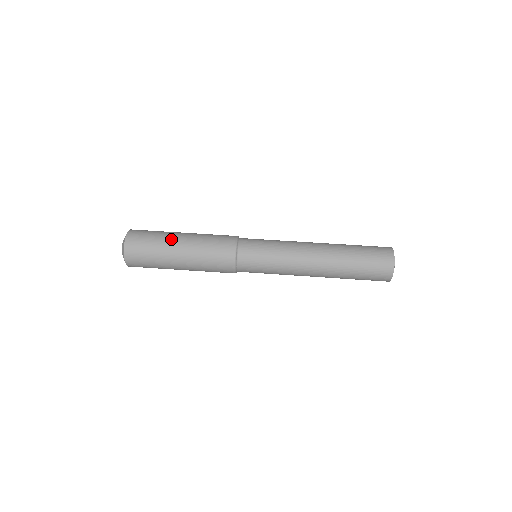
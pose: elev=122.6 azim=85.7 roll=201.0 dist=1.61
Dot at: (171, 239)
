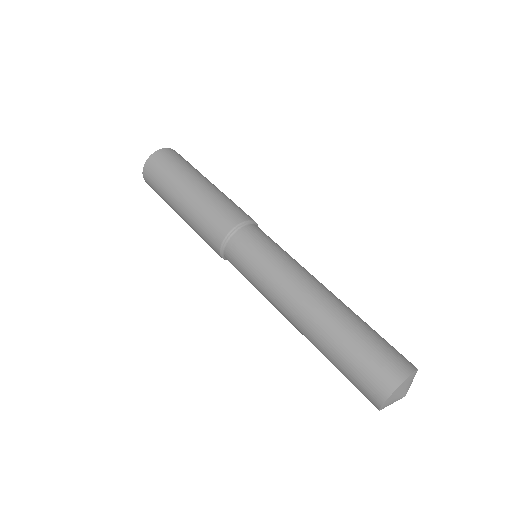
Dot at: (179, 186)
